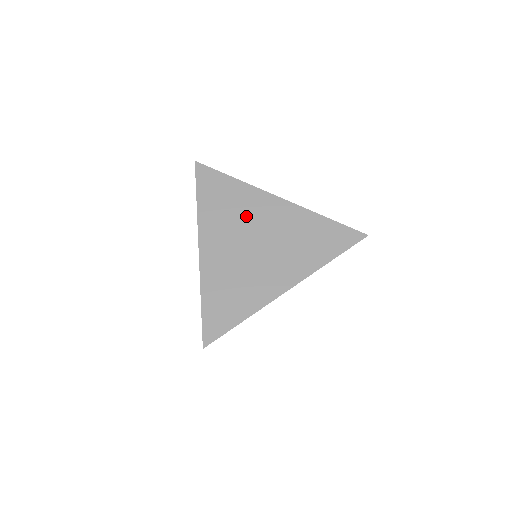
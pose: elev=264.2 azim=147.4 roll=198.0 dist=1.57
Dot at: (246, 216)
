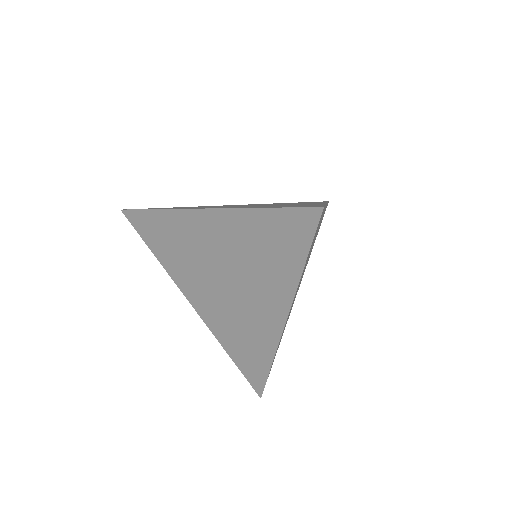
Dot at: occluded
